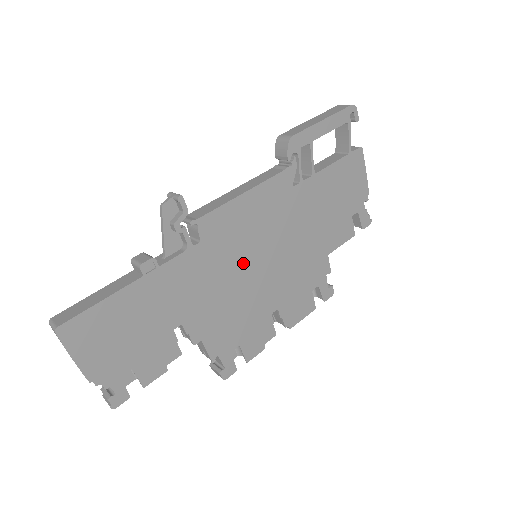
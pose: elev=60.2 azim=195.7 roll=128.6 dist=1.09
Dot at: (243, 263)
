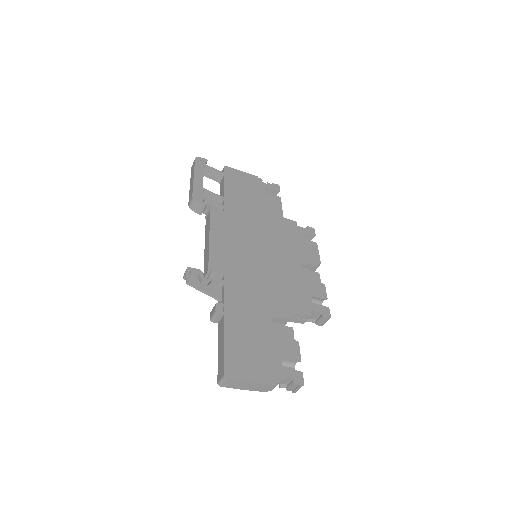
Dot at: (254, 263)
